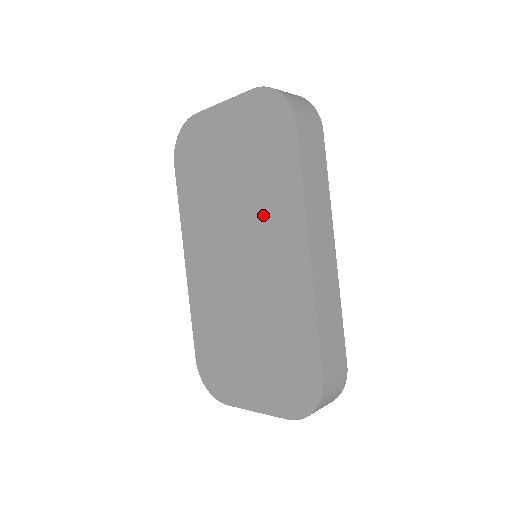
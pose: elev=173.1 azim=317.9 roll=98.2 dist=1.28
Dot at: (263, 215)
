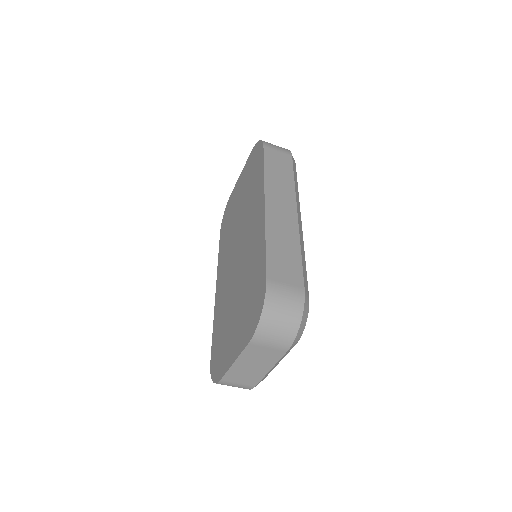
Dot at: (249, 210)
